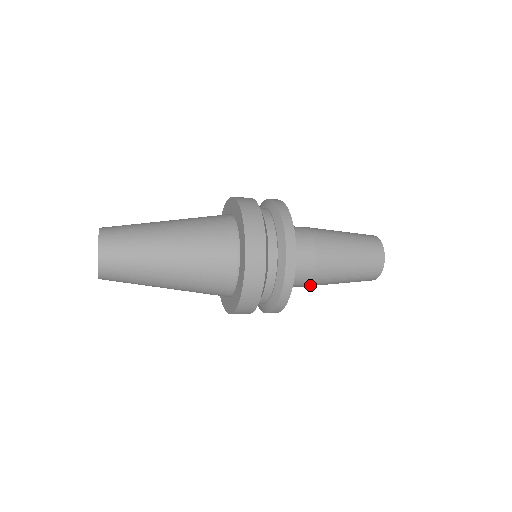
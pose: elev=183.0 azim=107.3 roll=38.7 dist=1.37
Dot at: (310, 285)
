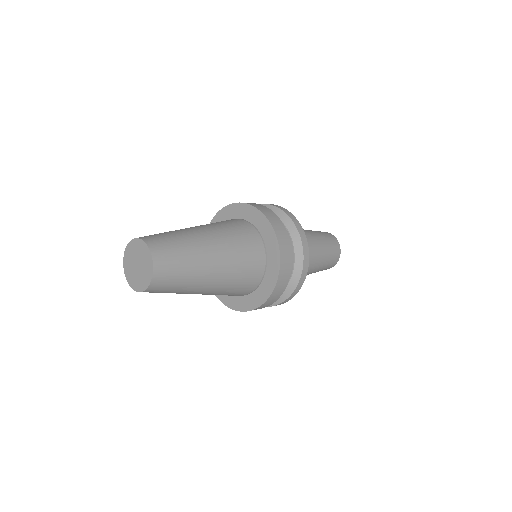
Dot at: occluded
